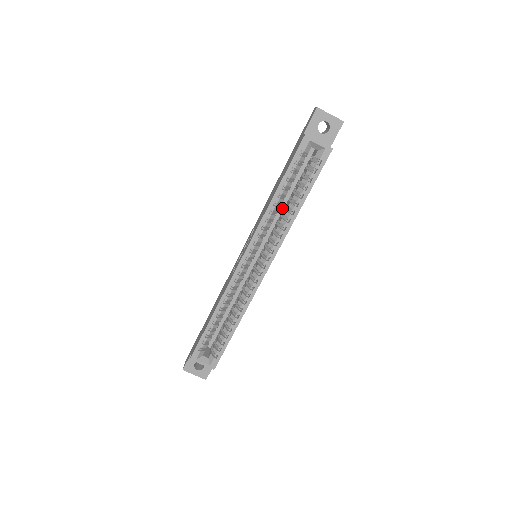
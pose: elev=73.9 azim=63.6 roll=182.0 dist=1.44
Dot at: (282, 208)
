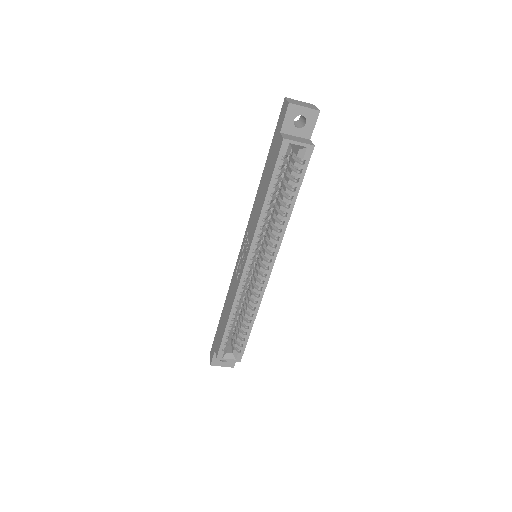
Dot at: occluded
